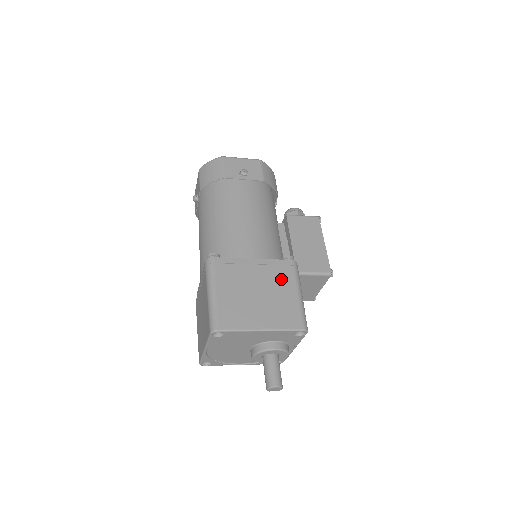
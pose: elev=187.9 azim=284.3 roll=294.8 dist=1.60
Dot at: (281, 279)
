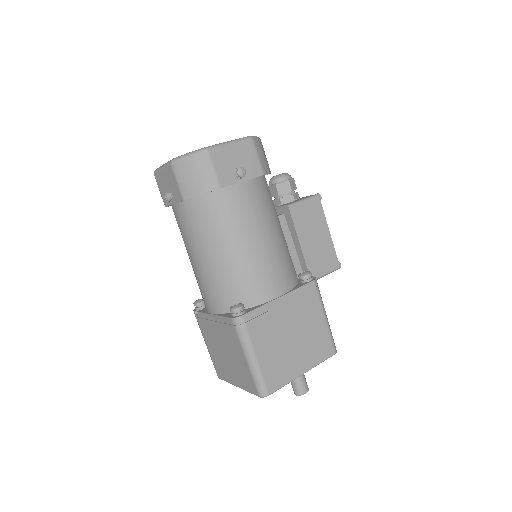
Dot at: (308, 309)
